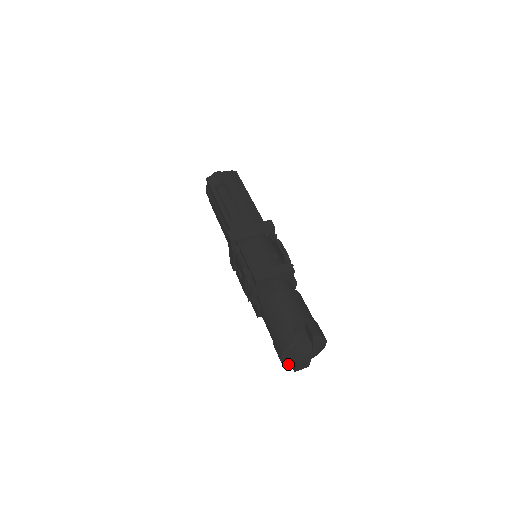
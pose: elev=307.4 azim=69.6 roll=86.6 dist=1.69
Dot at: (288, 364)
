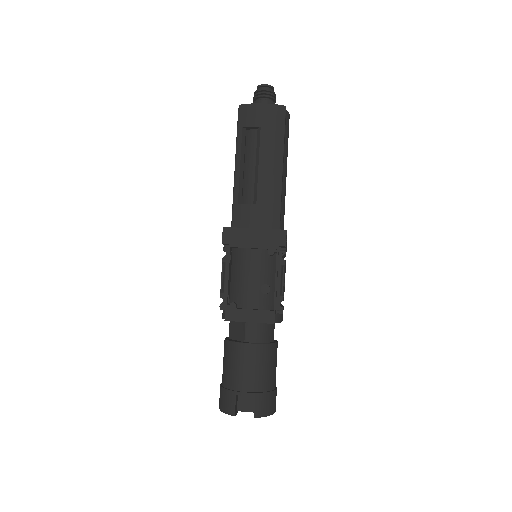
Dot at: occluded
